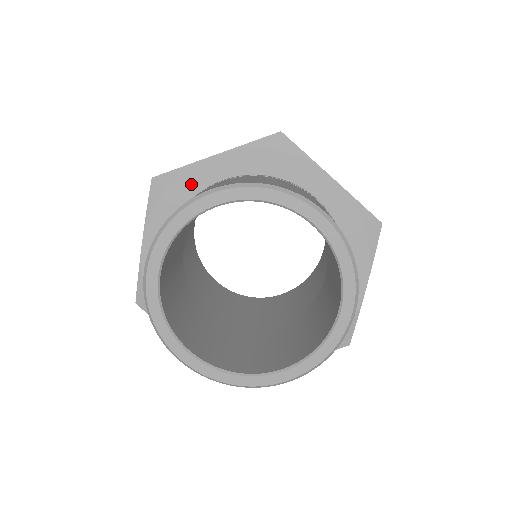
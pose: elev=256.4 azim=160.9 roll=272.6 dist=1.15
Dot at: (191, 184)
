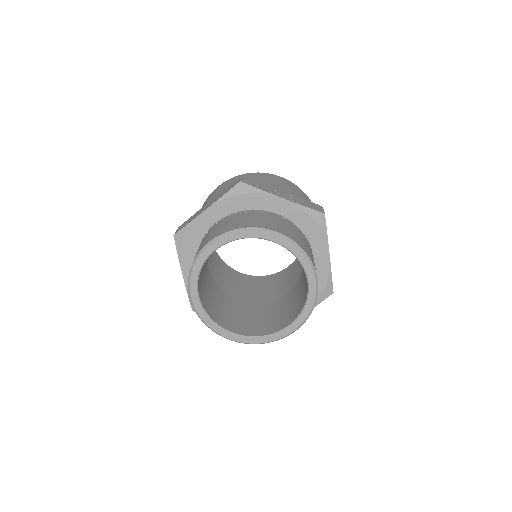
Dot at: (259, 202)
